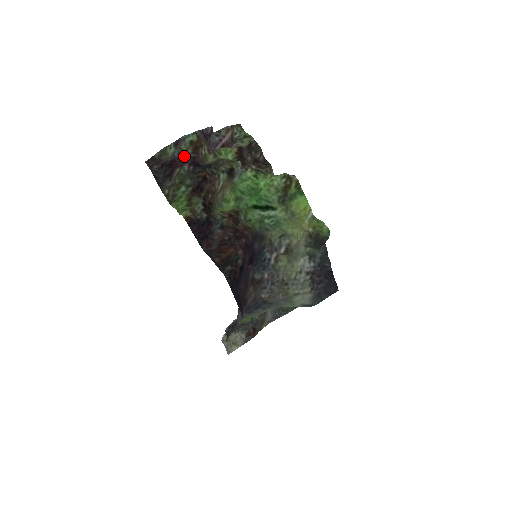
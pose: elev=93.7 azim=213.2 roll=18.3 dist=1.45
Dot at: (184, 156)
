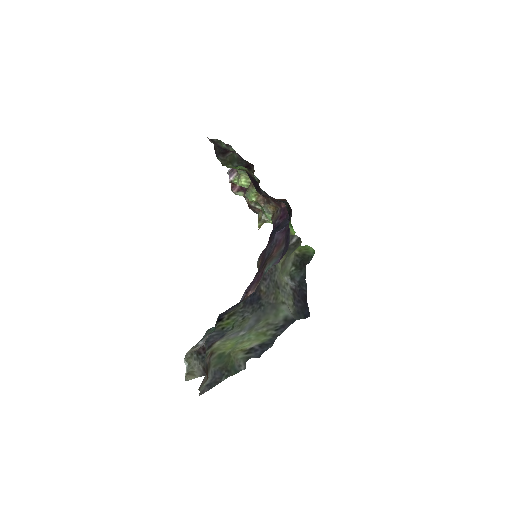
Dot at: occluded
